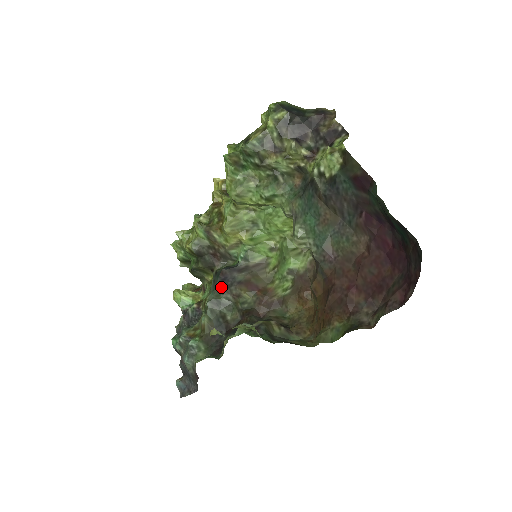
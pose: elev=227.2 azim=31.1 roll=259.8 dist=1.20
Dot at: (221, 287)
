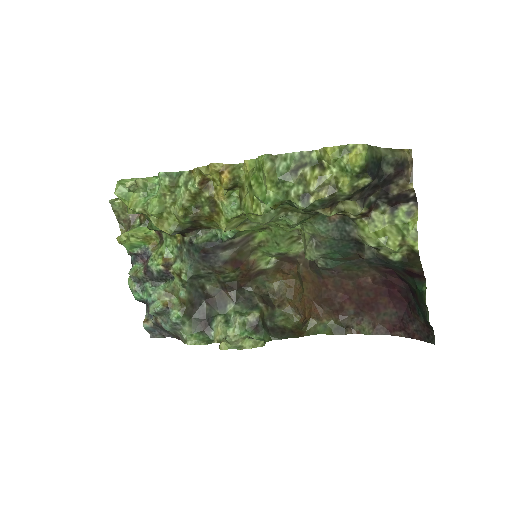
Dot at: (201, 263)
